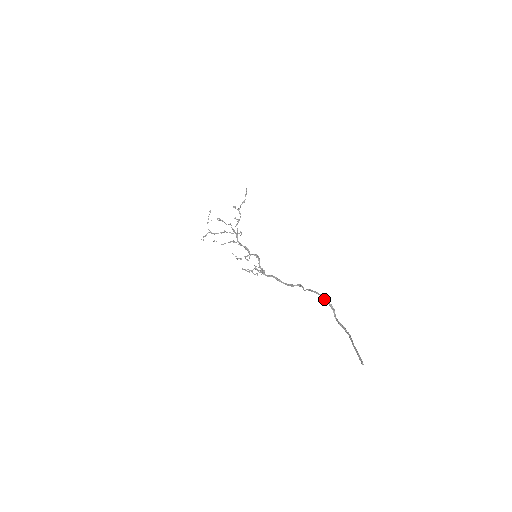
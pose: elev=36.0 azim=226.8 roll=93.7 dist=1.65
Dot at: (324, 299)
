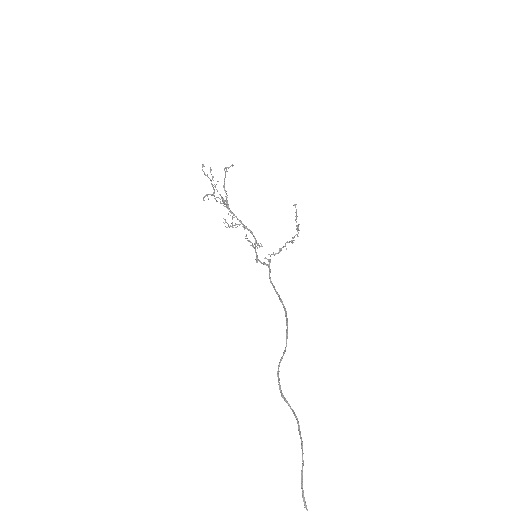
Dot at: occluded
